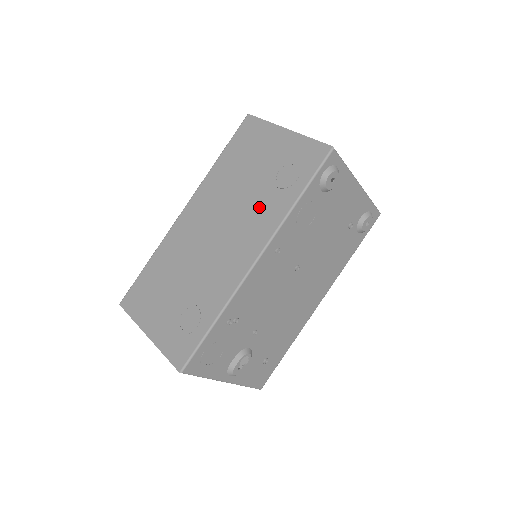
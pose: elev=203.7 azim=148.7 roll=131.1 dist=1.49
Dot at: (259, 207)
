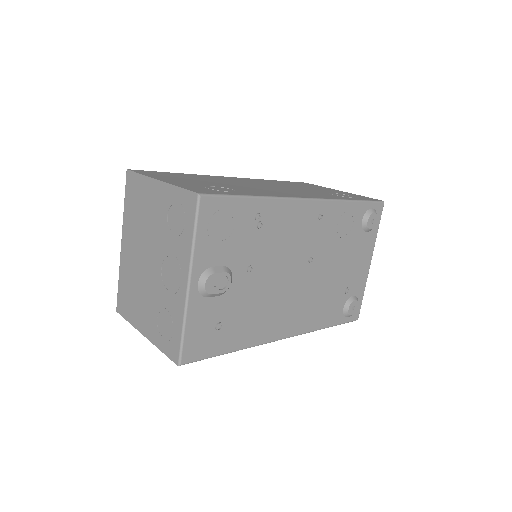
Dot at: (314, 193)
